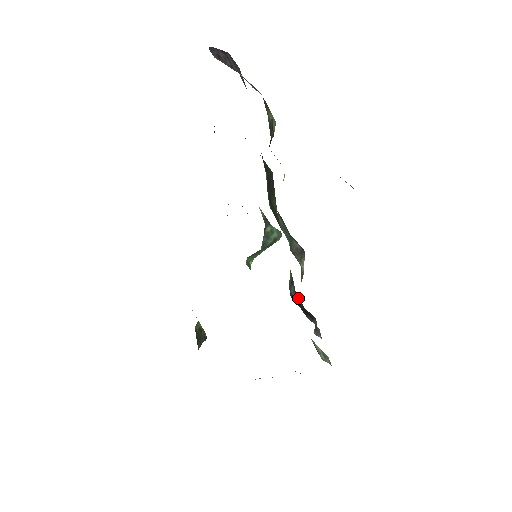
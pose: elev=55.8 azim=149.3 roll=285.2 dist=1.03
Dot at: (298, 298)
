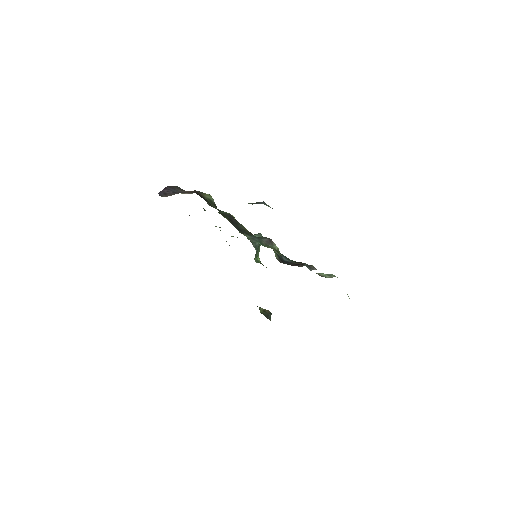
Dot at: (290, 260)
